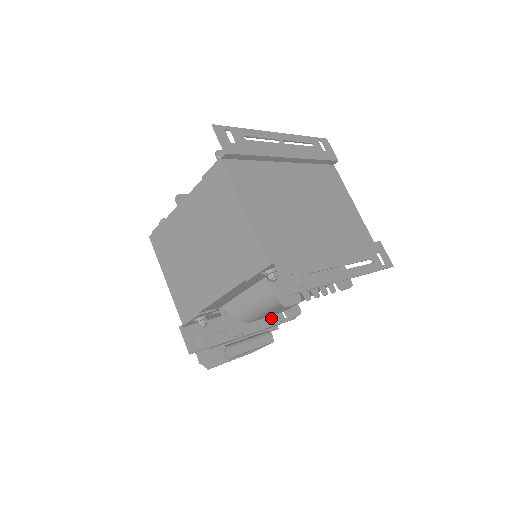
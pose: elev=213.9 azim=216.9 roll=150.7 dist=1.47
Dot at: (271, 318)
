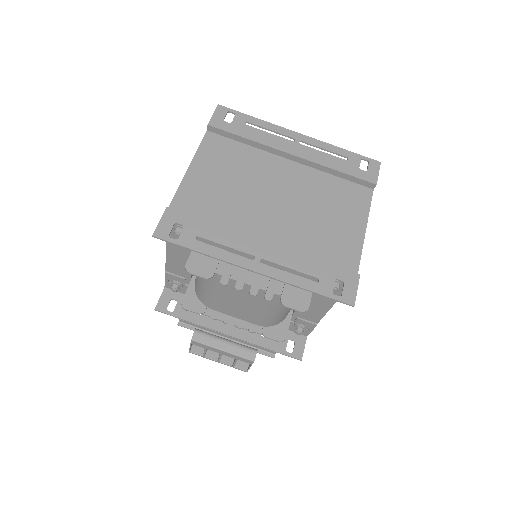
Dot at: (239, 321)
